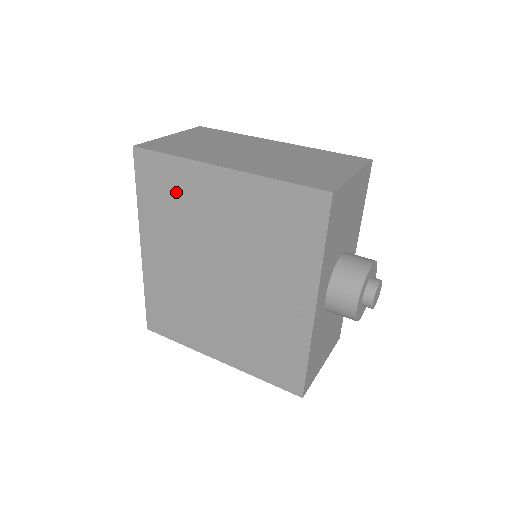
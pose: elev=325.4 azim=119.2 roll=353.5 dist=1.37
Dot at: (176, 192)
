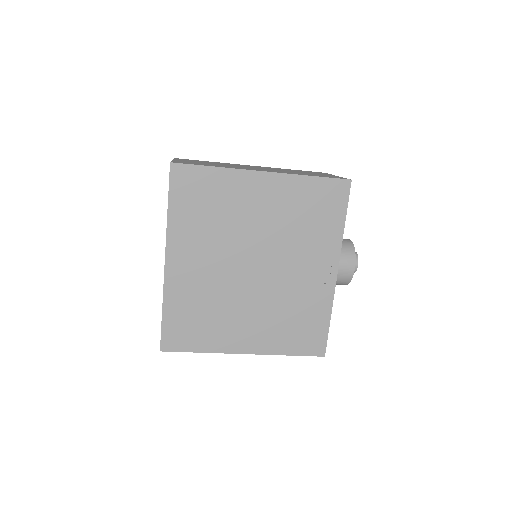
Dot at: (215, 199)
